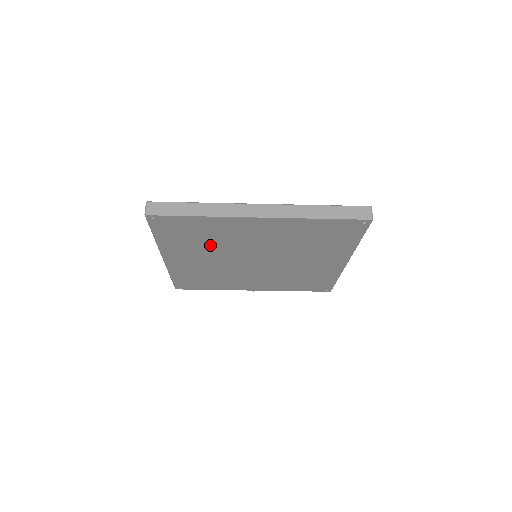
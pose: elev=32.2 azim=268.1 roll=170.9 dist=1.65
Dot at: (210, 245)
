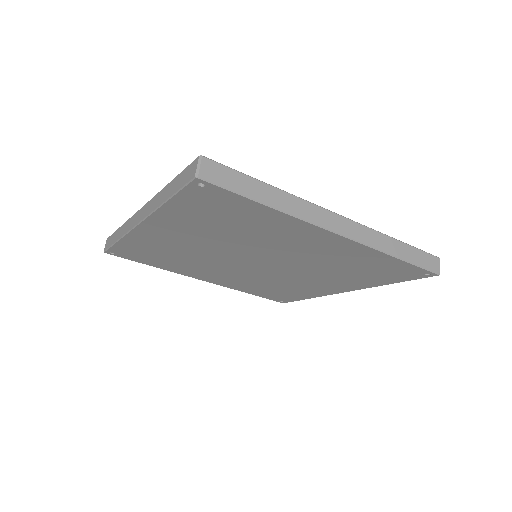
Dot at: (228, 234)
